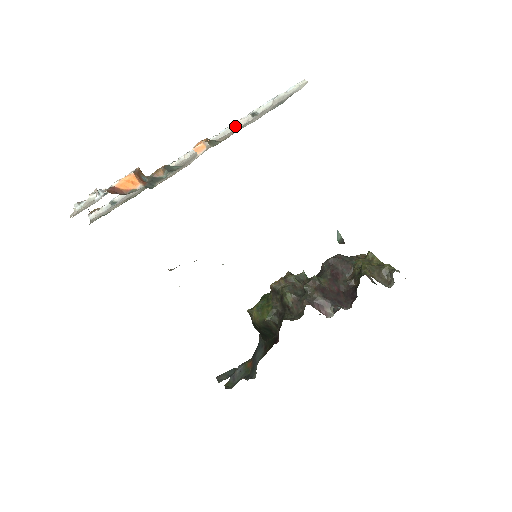
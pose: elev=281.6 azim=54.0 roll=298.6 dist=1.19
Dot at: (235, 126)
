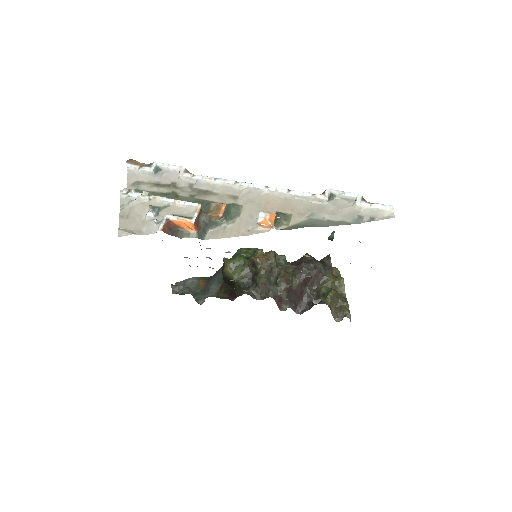
Dot at: (308, 198)
